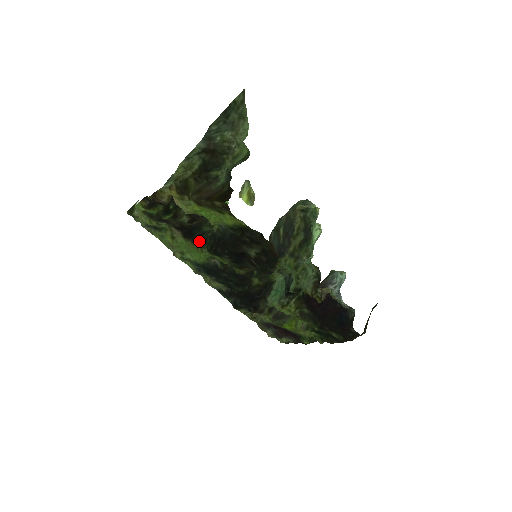
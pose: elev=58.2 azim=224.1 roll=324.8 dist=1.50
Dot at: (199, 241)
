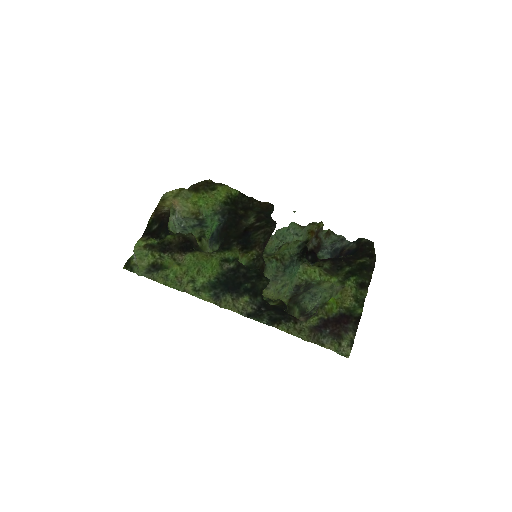
Dot at: (204, 253)
